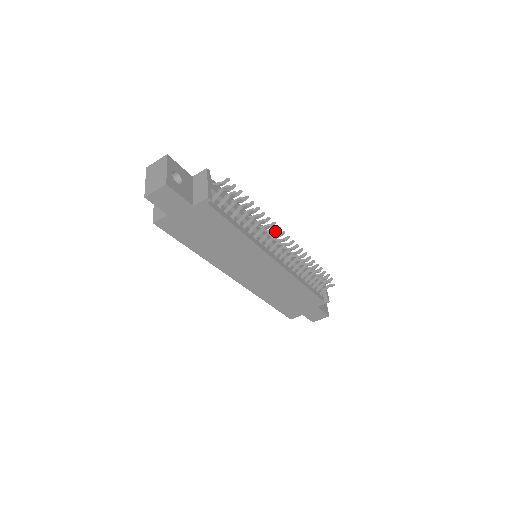
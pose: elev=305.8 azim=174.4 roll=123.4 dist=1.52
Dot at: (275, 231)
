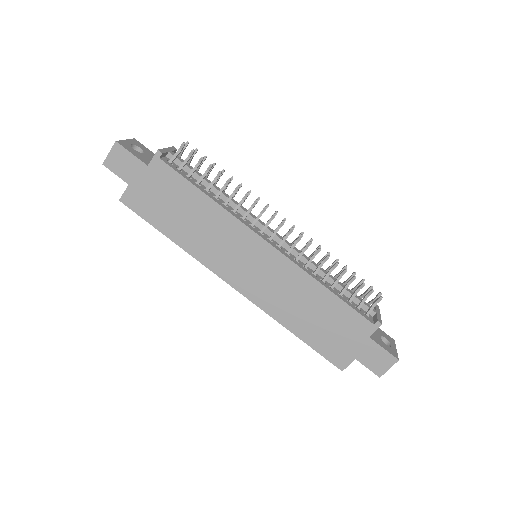
Dot at: (256, 201)
